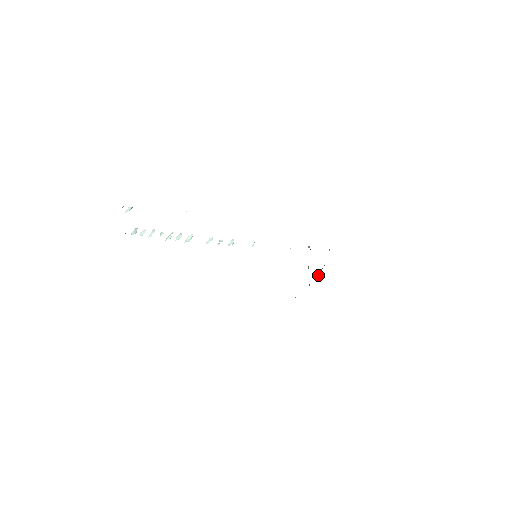
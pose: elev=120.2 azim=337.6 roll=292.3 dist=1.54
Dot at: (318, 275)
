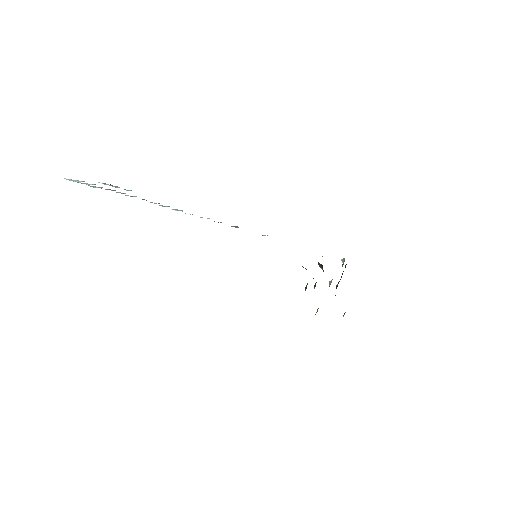
Dot at: occluded
